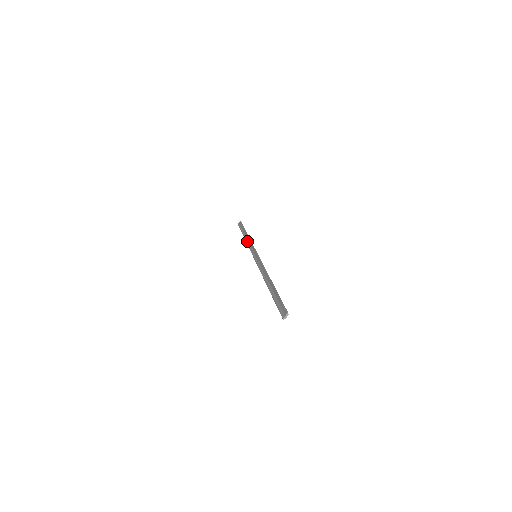
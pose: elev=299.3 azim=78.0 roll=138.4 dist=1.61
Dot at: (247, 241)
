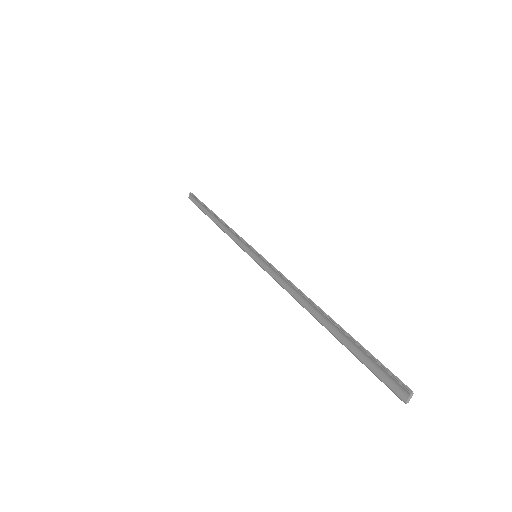
Dot at: (222, 228)
